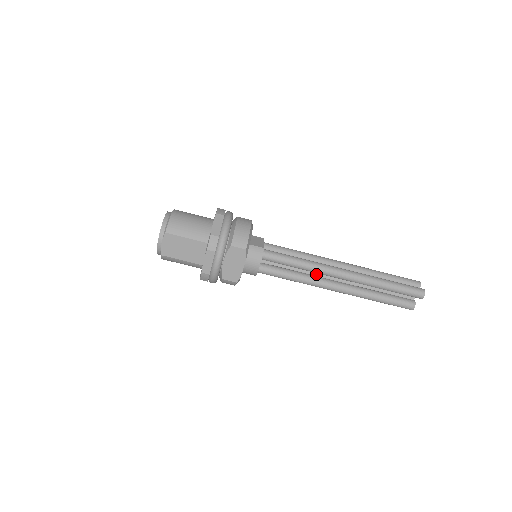
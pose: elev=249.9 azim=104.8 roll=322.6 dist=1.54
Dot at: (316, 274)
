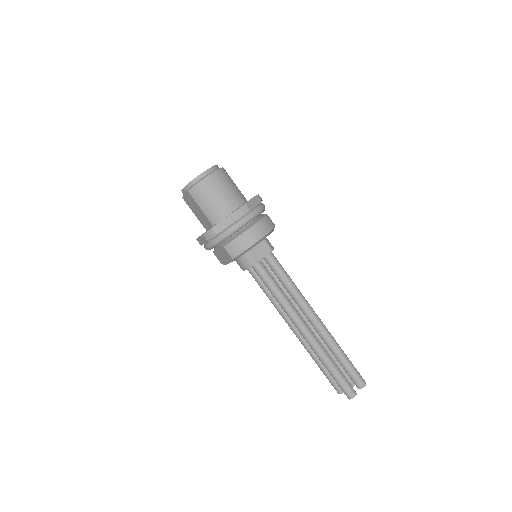
Dot at: occluded
